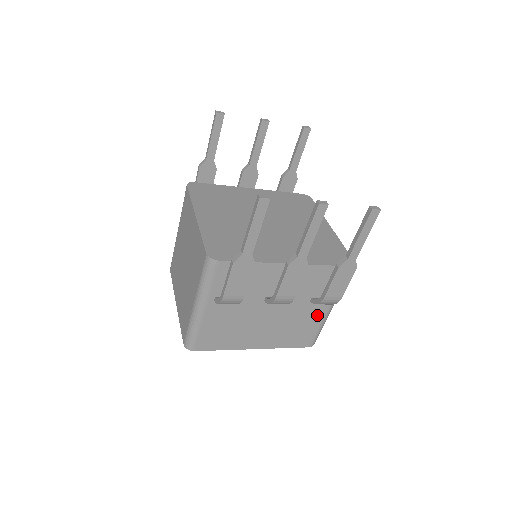
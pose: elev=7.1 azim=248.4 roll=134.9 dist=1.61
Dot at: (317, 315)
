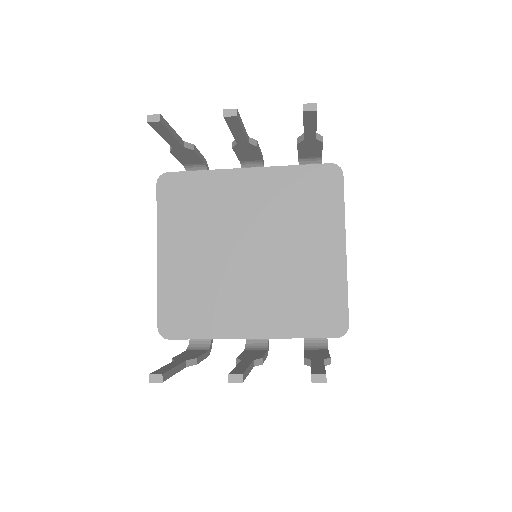
Dot at: occluded
